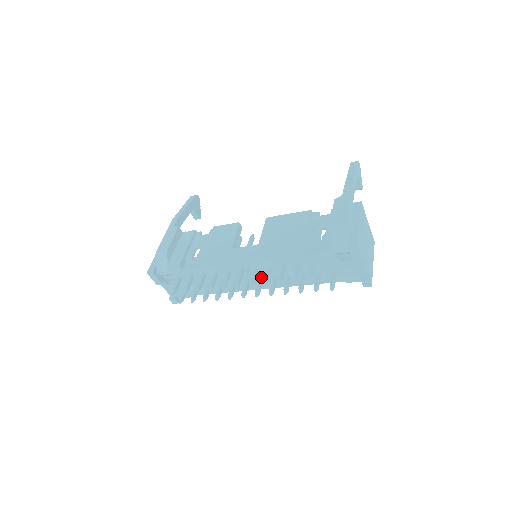
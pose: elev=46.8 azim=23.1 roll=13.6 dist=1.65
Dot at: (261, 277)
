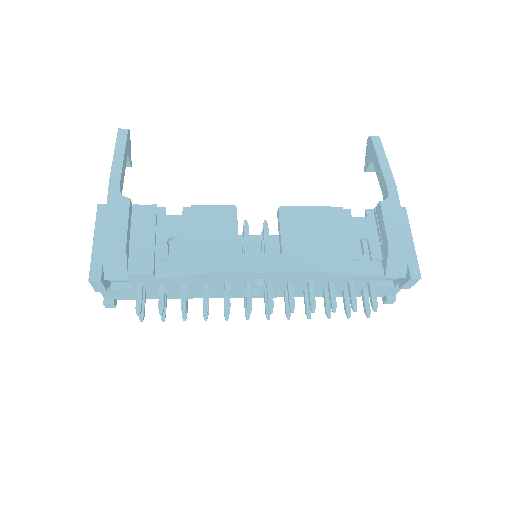
Dot at: occluded
